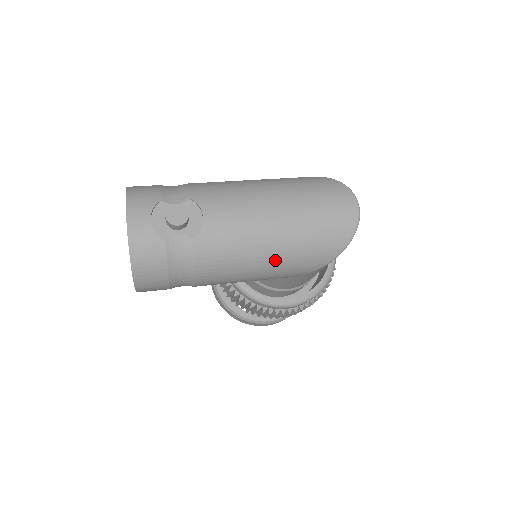
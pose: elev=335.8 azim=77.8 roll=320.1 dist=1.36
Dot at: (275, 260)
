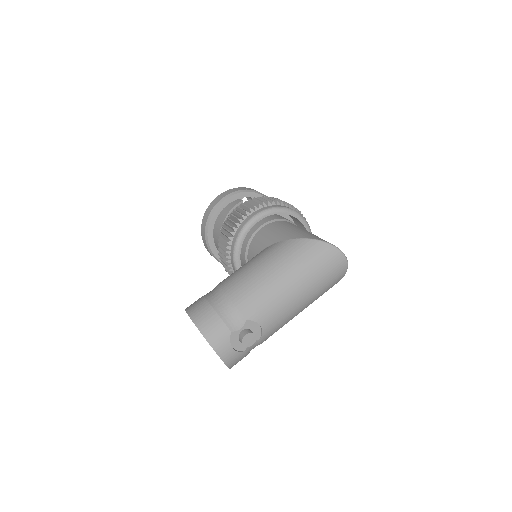
Dot at: occluded
